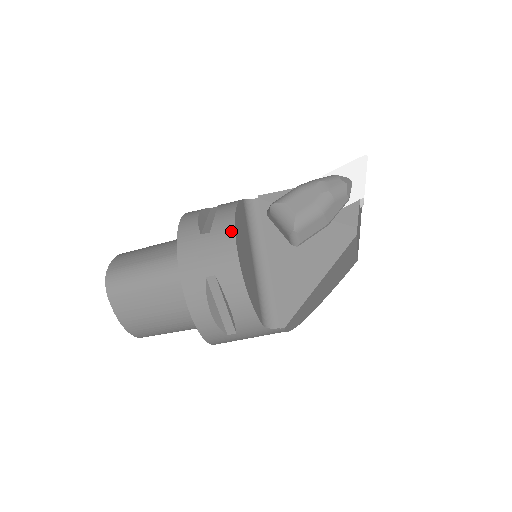
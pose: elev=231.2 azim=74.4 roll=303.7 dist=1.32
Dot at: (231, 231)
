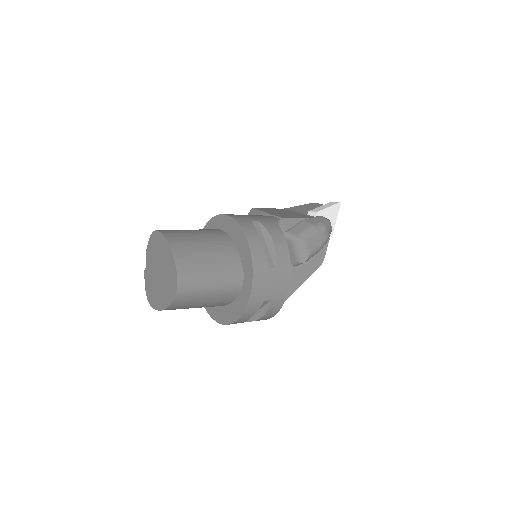
Dot at: (288, 270)
